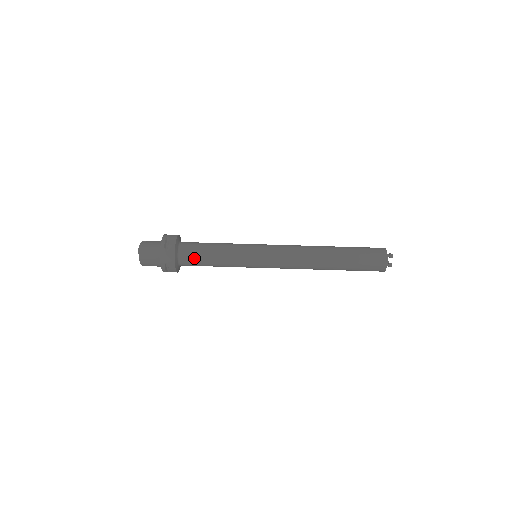
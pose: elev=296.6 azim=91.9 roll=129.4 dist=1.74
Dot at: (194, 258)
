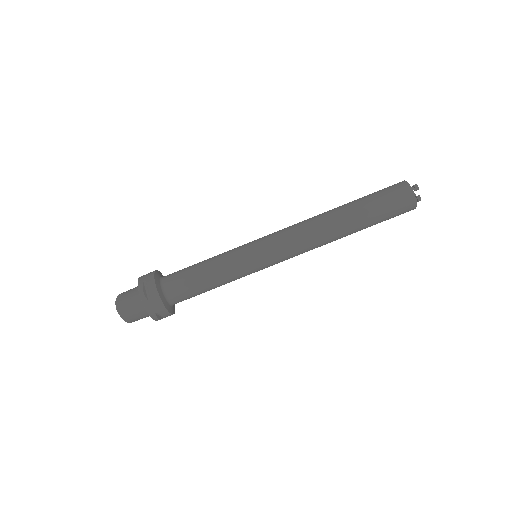
Dot at: (185, 292)
